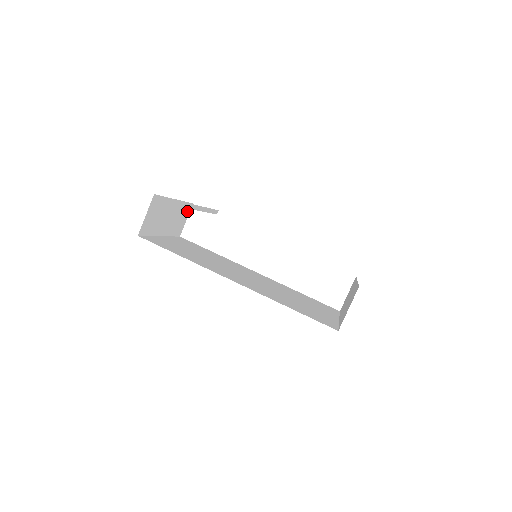
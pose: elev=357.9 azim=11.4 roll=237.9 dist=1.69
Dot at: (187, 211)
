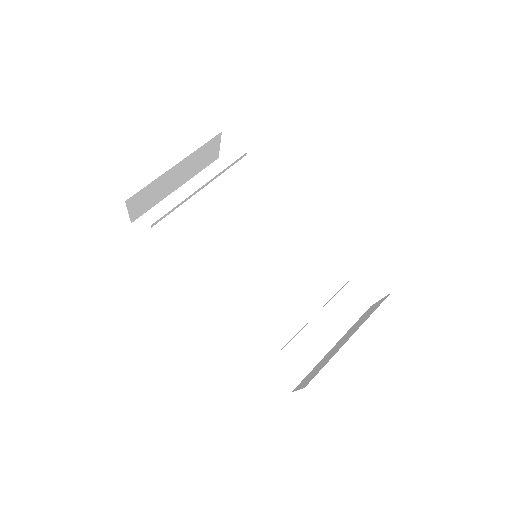
Dot at: (214, 143)
